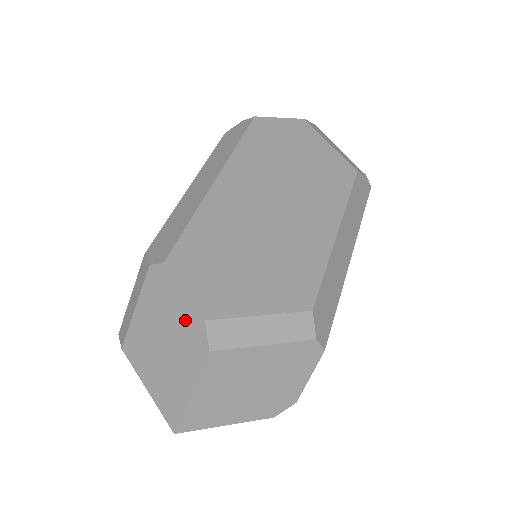
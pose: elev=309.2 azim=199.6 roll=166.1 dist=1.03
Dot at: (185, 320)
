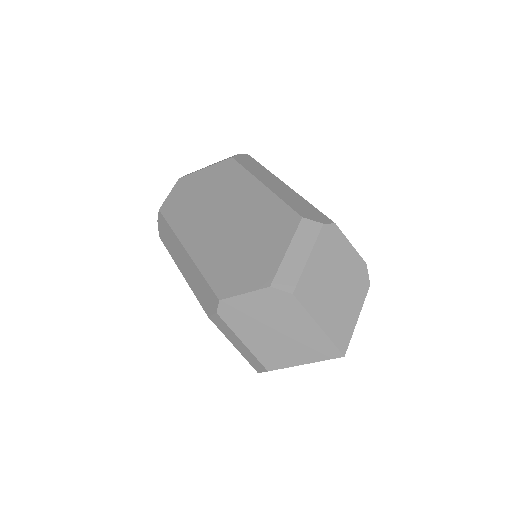
Dot at: (353, 264)
